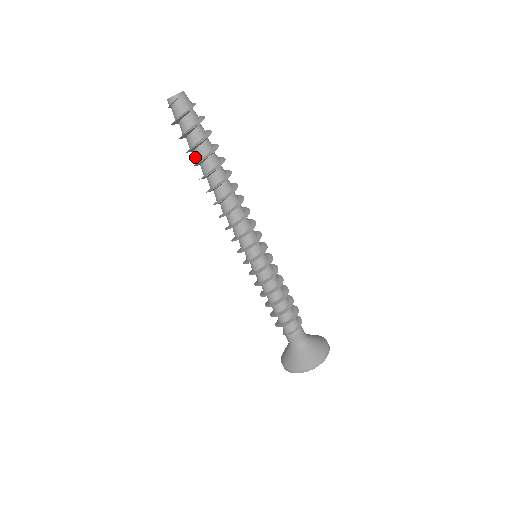
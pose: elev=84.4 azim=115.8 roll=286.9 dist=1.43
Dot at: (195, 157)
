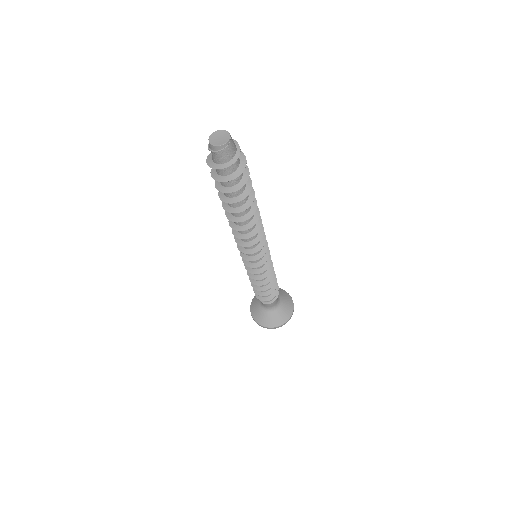
Dot at: occluded
